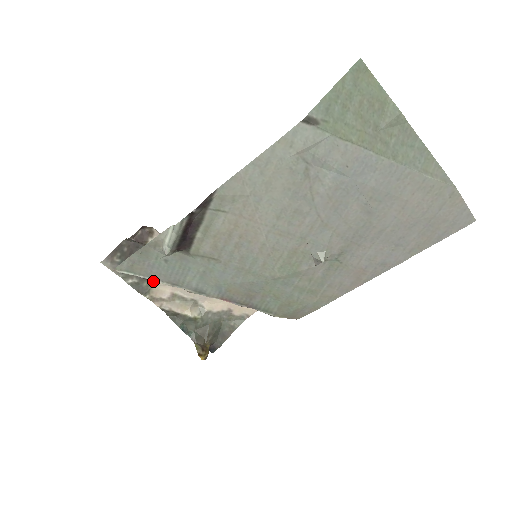
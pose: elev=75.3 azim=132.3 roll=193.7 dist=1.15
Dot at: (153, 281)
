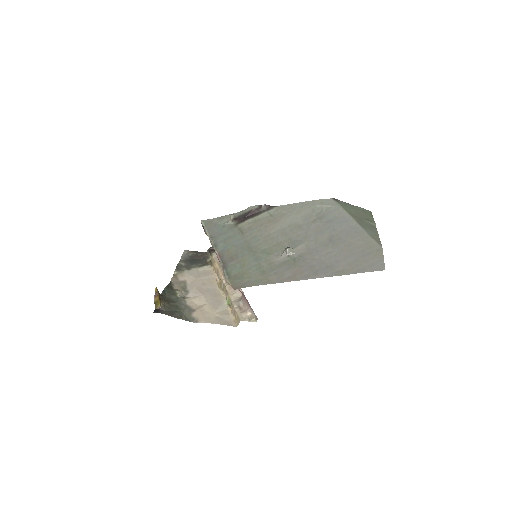
Dot at: (188, 271)
